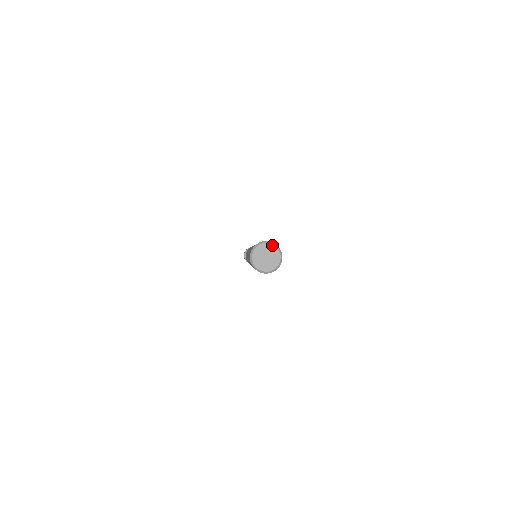
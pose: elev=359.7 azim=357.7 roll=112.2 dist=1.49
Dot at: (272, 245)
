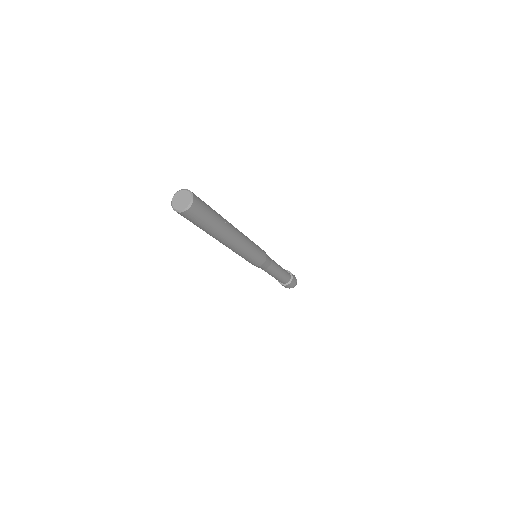
Dot at: (183, 190)
